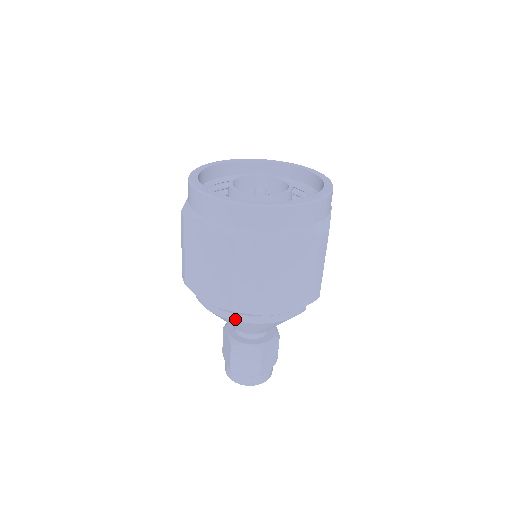
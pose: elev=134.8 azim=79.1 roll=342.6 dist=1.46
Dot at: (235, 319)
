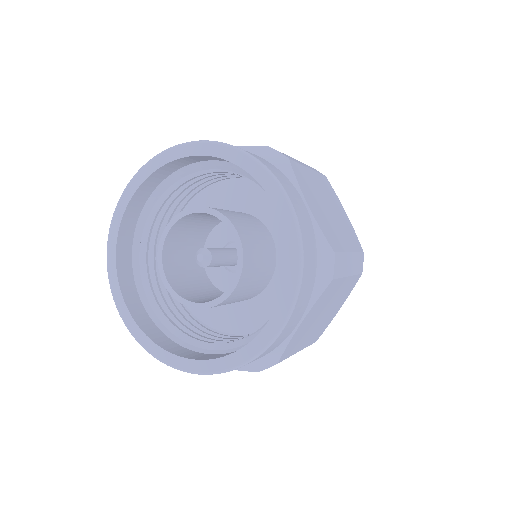
Dot at: occluded
